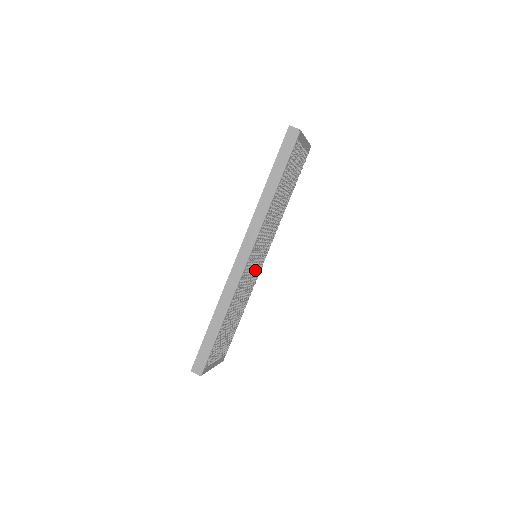
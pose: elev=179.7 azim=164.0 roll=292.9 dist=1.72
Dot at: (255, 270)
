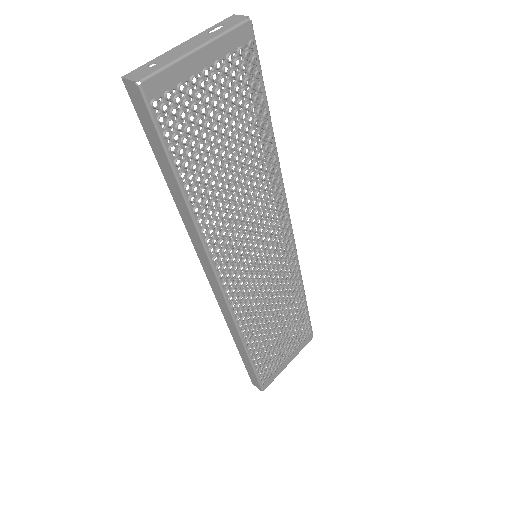
Dot at: (273, 265)
